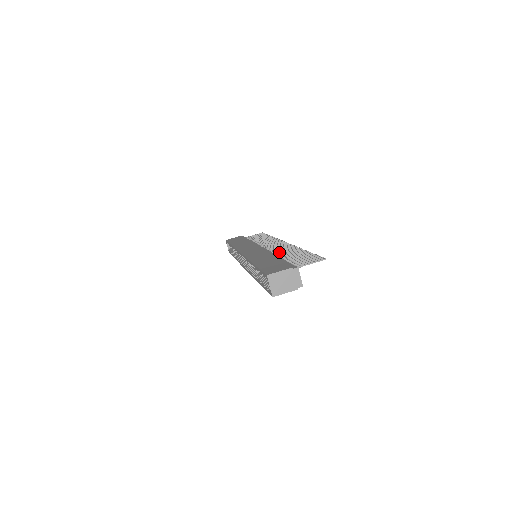
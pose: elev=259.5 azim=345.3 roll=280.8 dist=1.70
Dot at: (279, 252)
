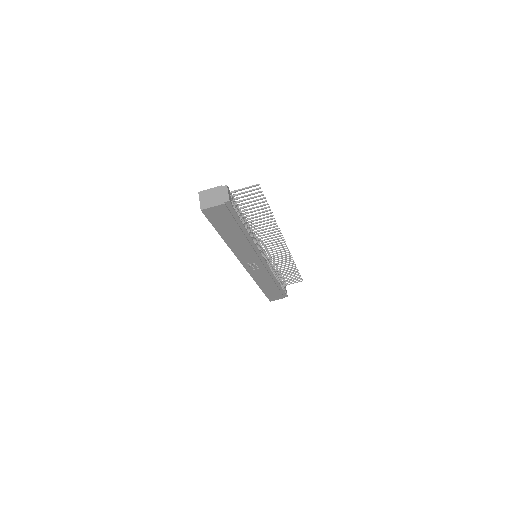
Dot at: (259, 230)
